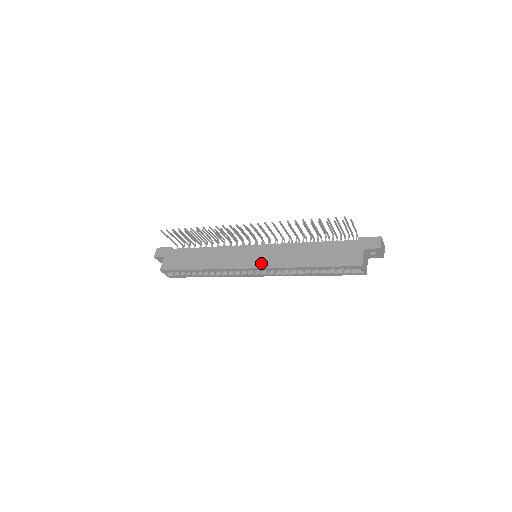
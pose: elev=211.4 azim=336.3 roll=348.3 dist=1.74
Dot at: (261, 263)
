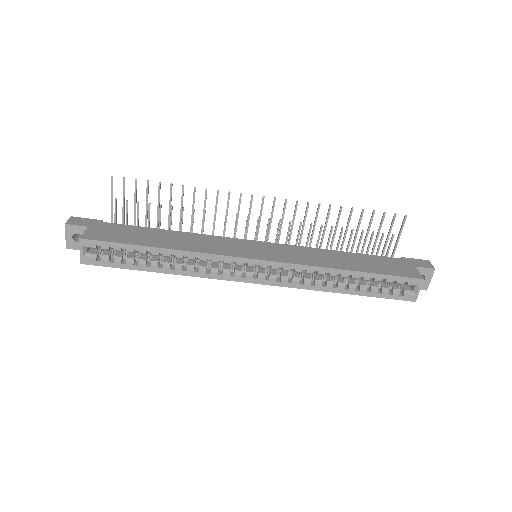
Dot at: (276, 257)
